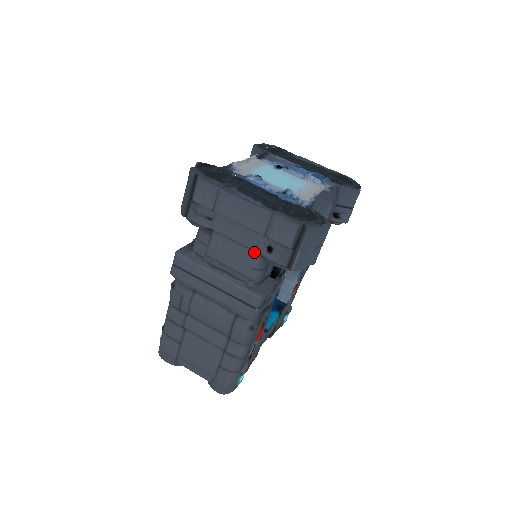
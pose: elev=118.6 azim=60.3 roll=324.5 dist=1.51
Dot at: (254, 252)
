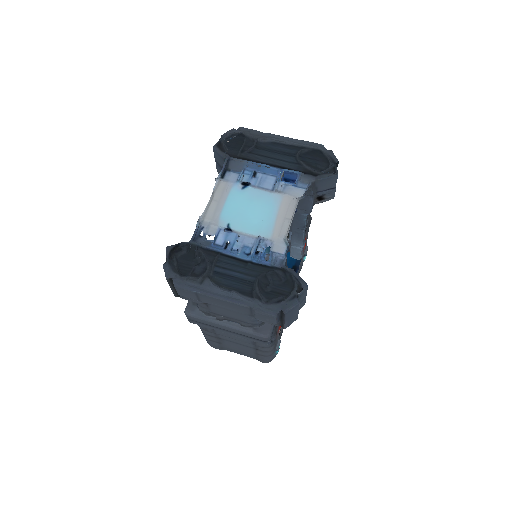
Dot at: (248, 315)
